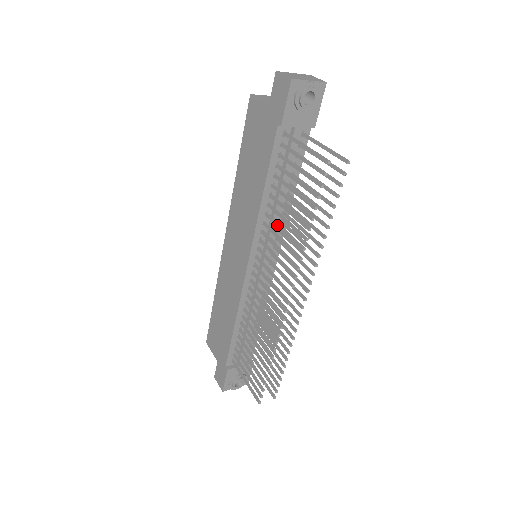
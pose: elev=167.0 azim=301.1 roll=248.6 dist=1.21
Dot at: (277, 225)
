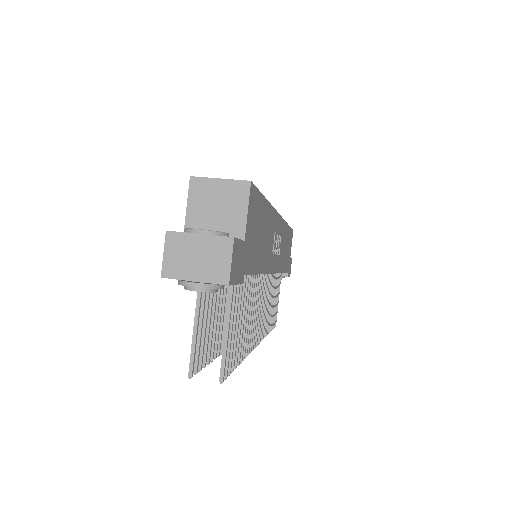
Dot at: occluded
